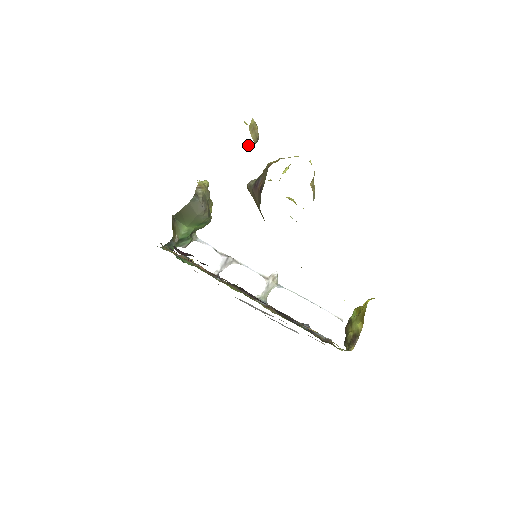
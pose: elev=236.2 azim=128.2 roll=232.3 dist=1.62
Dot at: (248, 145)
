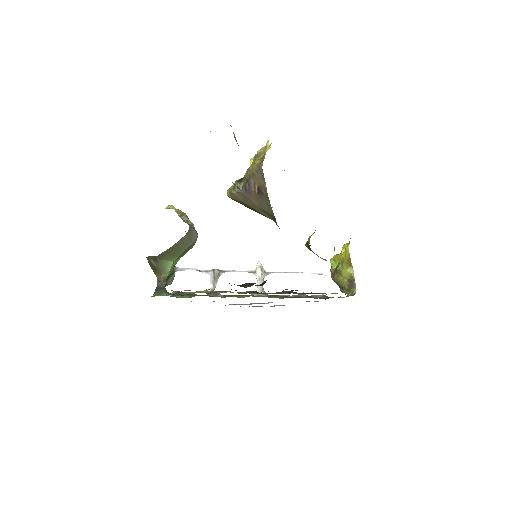
Dot at: occluded
